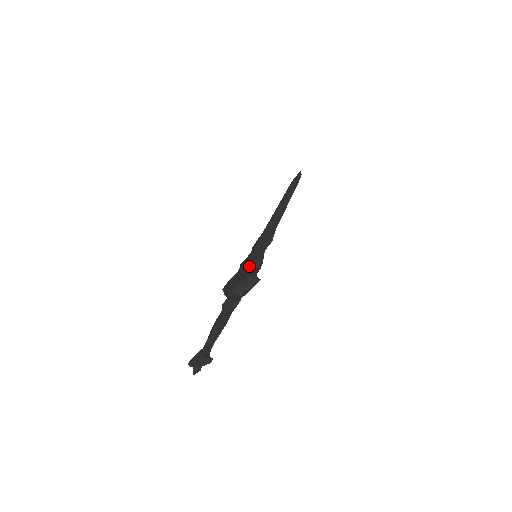
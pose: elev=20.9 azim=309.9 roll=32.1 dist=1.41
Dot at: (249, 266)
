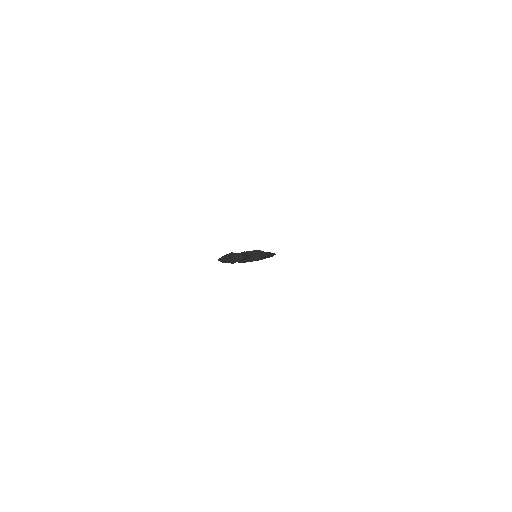
Dot at: occluded
